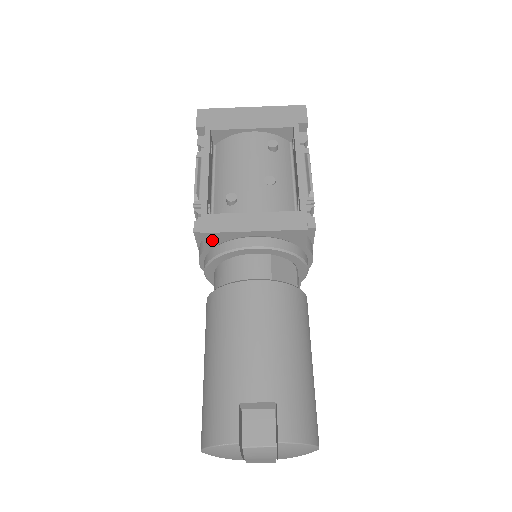
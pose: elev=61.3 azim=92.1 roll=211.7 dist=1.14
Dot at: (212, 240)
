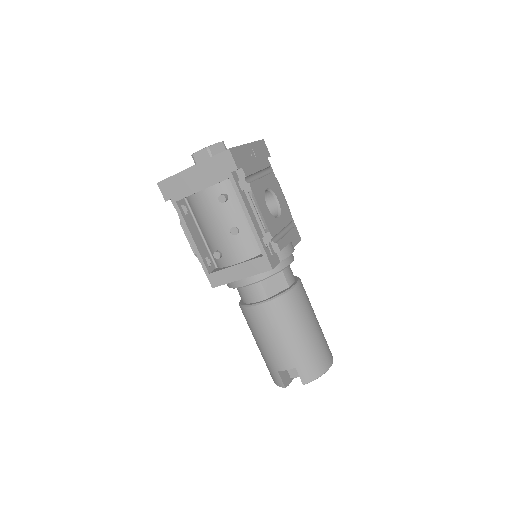
Dot at: occluded
